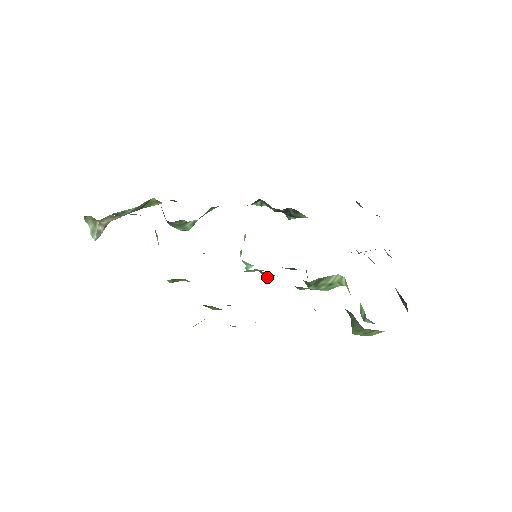
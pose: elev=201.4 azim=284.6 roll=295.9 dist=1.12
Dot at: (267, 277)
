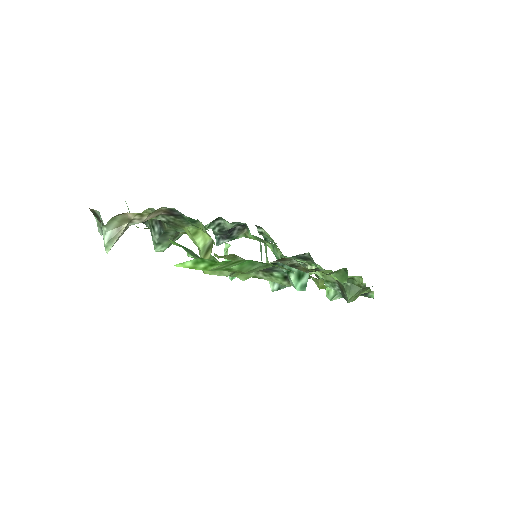
Dot at: occluded
